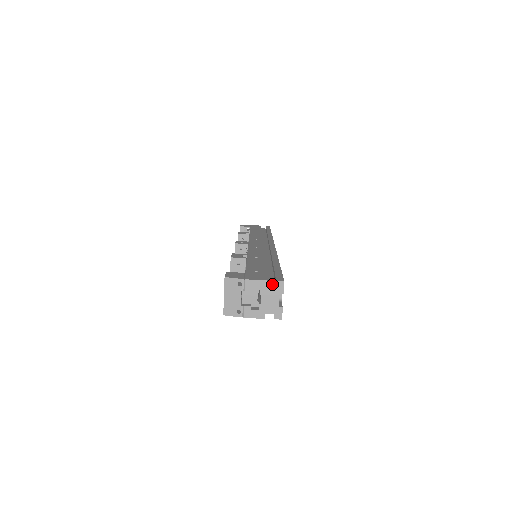
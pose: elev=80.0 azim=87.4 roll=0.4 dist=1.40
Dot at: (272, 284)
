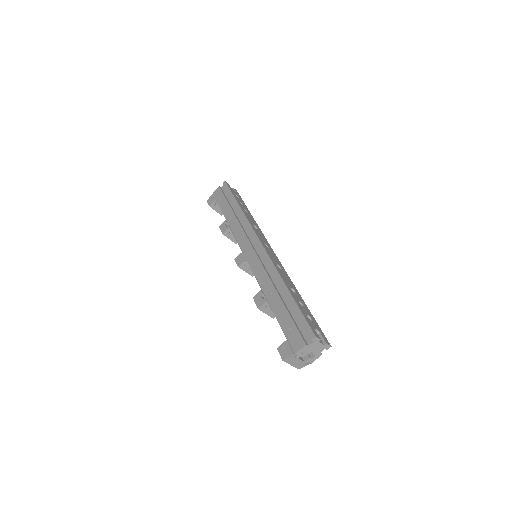
Dot at: (310, 340)
